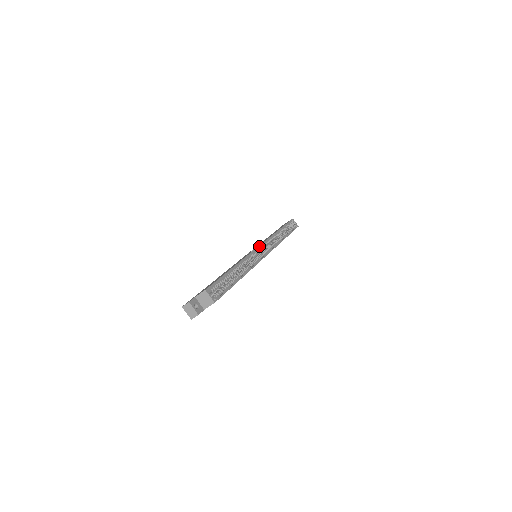
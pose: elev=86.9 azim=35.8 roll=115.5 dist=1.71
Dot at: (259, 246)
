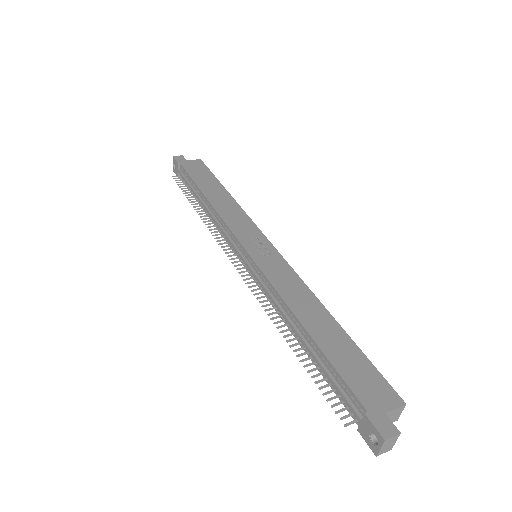
Dot at: (273, 246)
